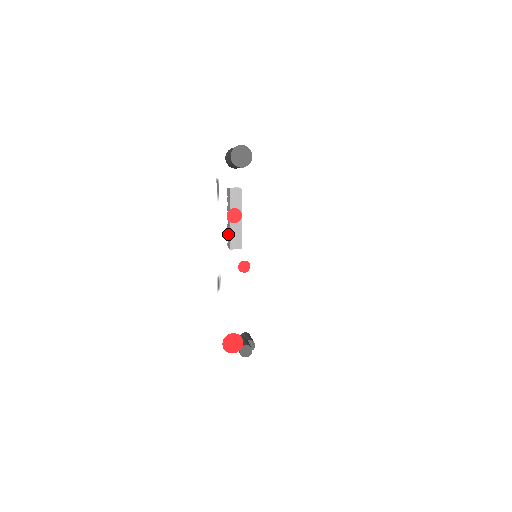
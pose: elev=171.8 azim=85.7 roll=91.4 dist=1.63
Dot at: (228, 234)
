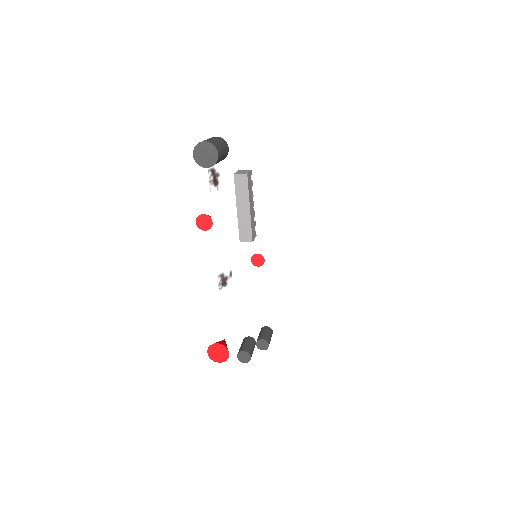
Dot at: occluded
